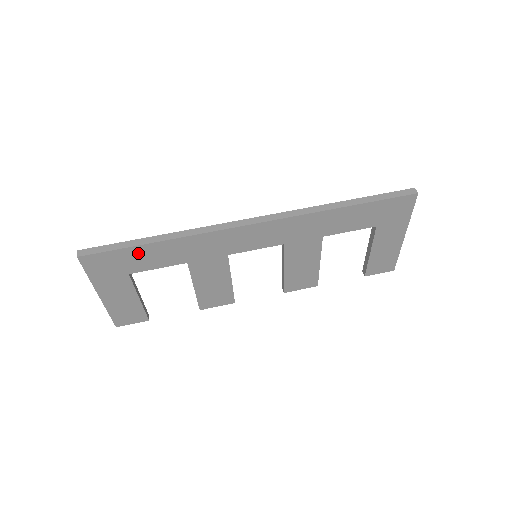
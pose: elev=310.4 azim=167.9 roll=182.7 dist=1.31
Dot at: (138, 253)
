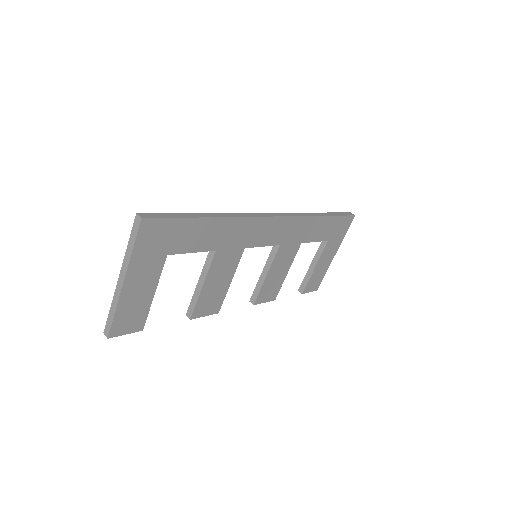
Dot at: (190, 228)
